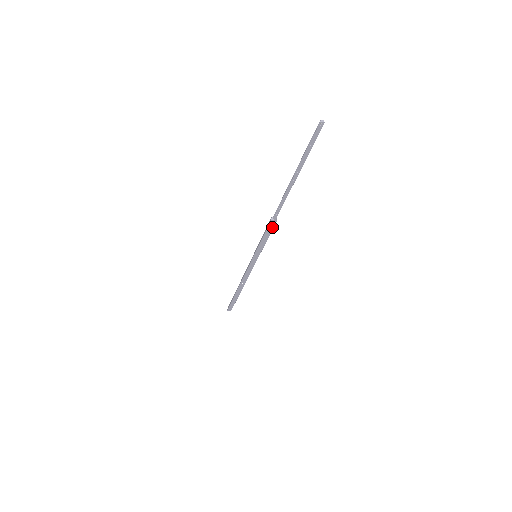
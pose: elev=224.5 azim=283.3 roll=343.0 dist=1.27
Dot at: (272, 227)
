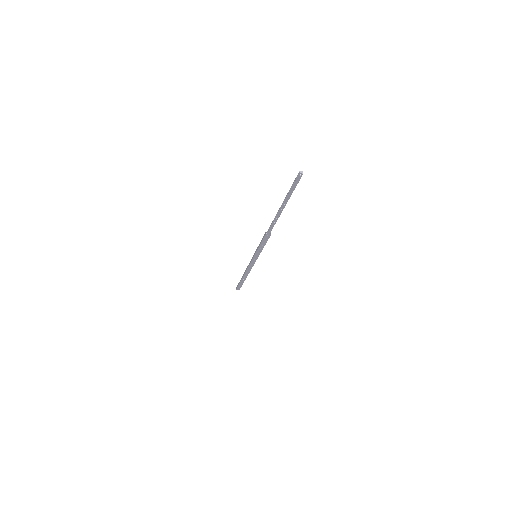
Dot at: (267, 238)
